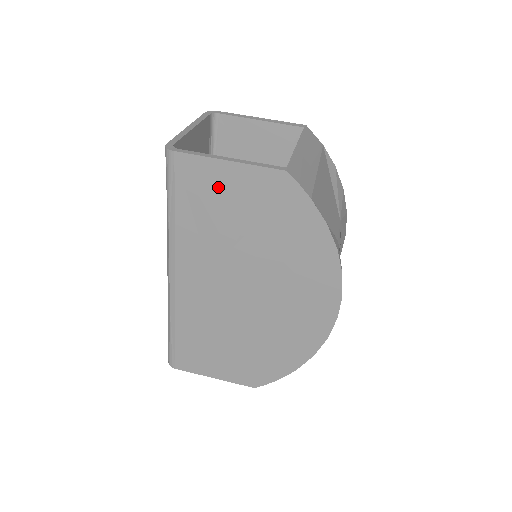
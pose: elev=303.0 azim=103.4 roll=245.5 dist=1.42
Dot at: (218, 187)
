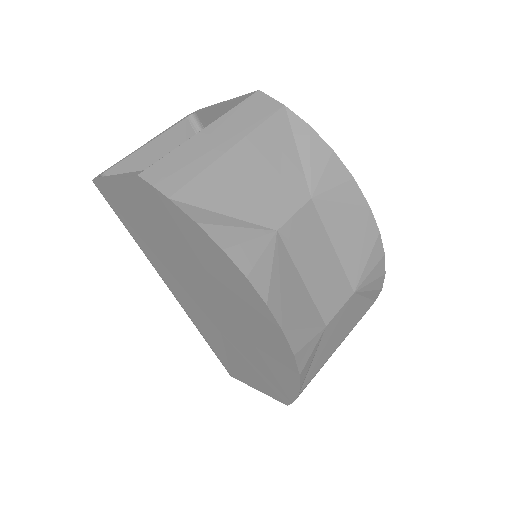
Dot at: (127, 205)
